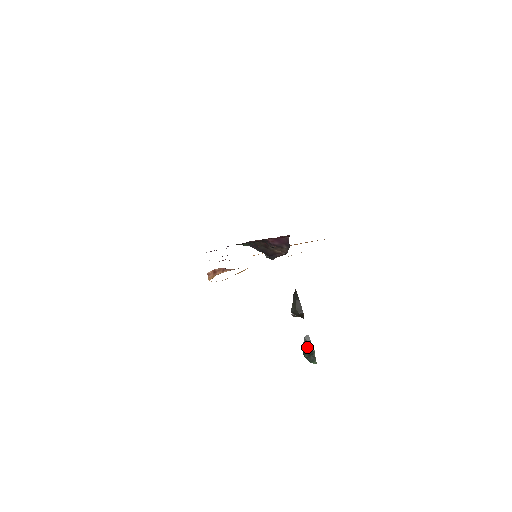
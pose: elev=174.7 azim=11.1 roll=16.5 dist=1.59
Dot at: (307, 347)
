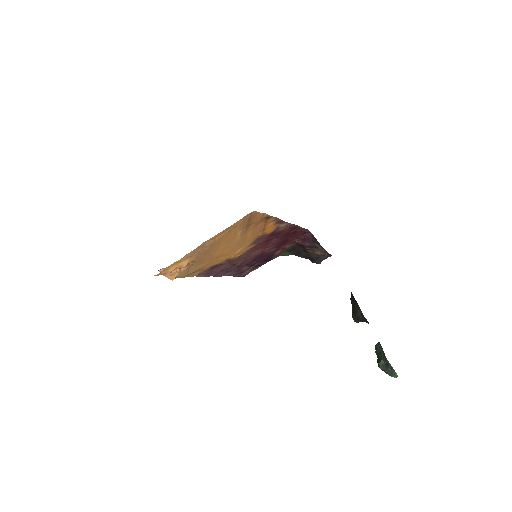
Dot at: (379, 357)
